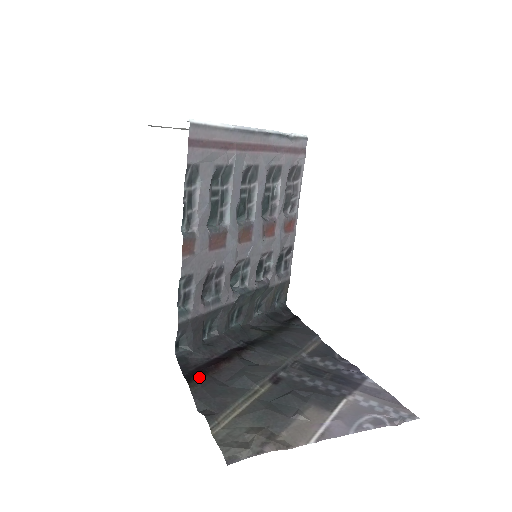
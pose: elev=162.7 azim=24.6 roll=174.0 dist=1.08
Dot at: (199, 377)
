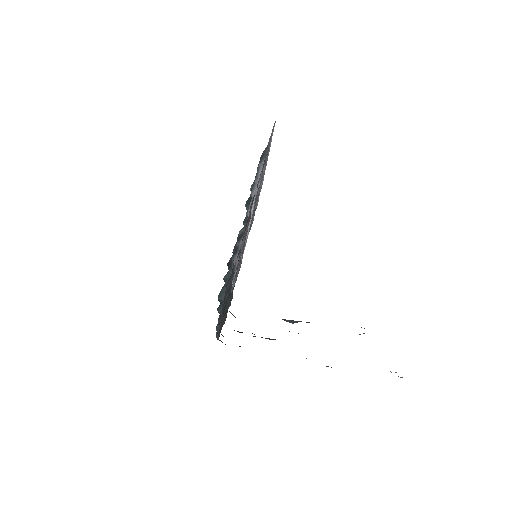
Dot at: occluded
